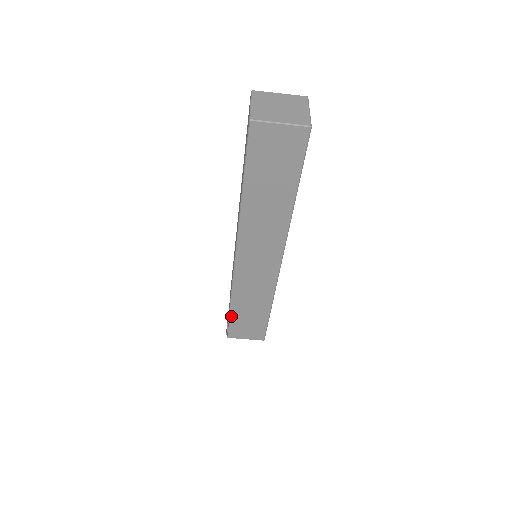
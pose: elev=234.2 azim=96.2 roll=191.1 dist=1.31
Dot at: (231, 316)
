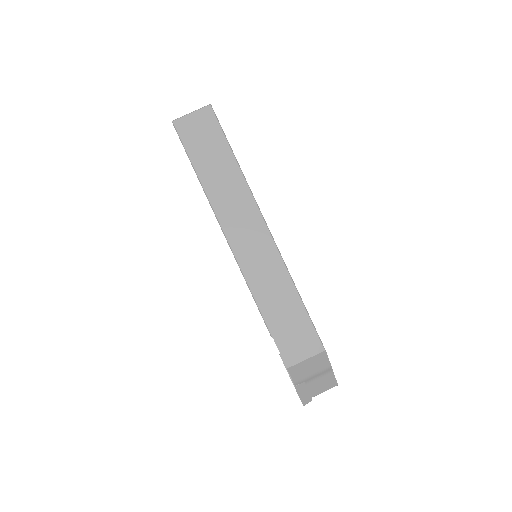
Dot at: (270, 329)
